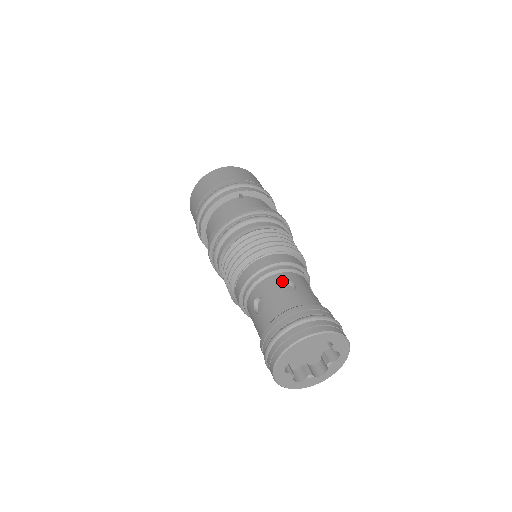
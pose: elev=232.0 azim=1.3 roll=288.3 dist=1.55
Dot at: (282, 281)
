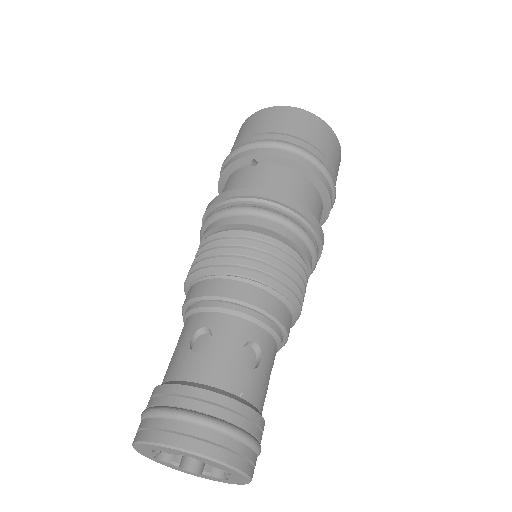
Dot at: (202, 328)
